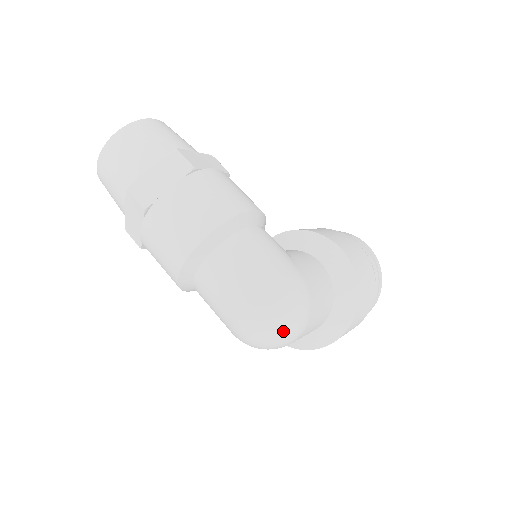
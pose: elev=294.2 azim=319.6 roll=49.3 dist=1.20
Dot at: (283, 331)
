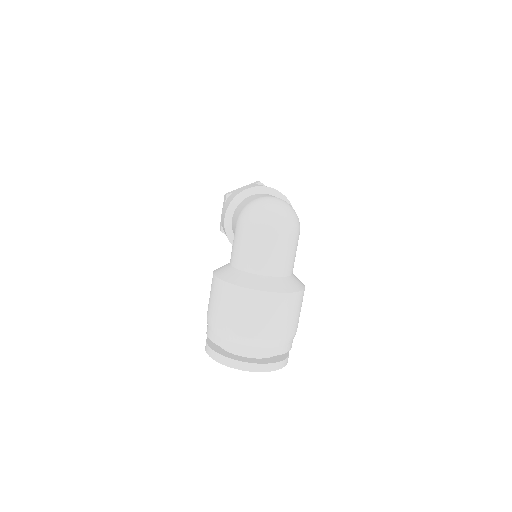
Dot at: (280, 213)
